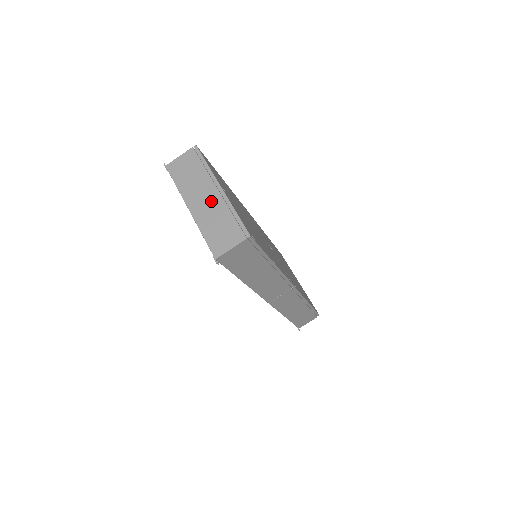
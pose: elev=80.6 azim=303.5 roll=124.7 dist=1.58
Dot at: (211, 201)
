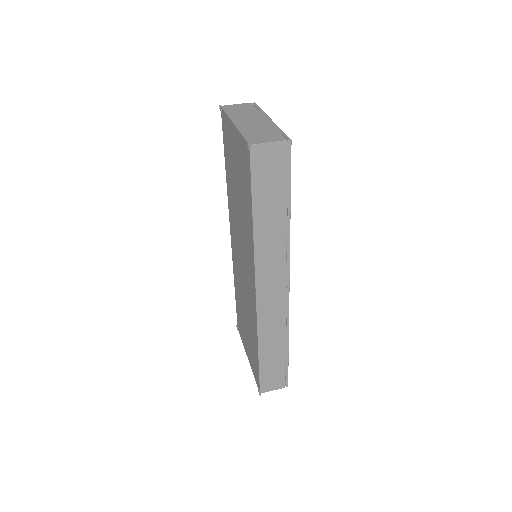
Dot at: (258, 122)
